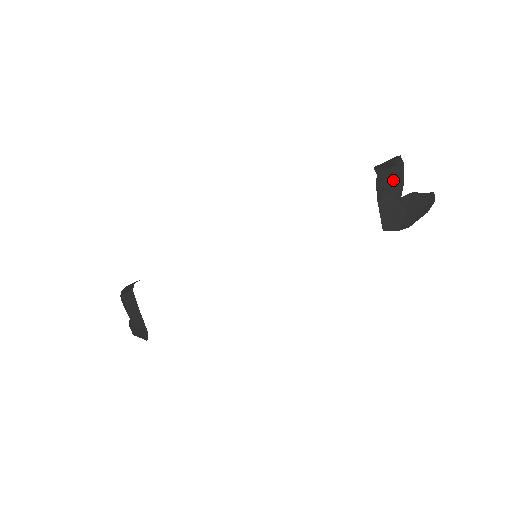
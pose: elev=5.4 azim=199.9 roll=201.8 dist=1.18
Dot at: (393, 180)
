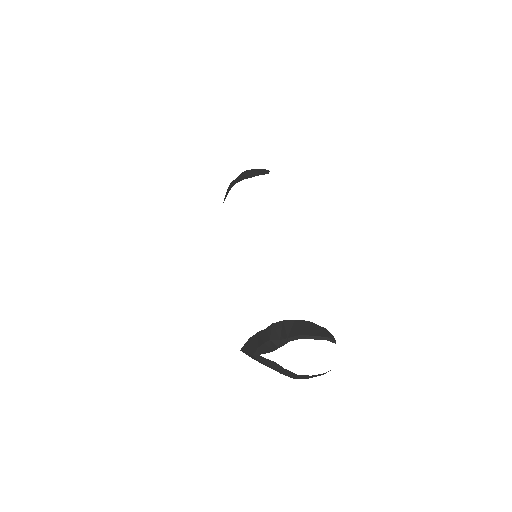
Dot at: (261, 344)
